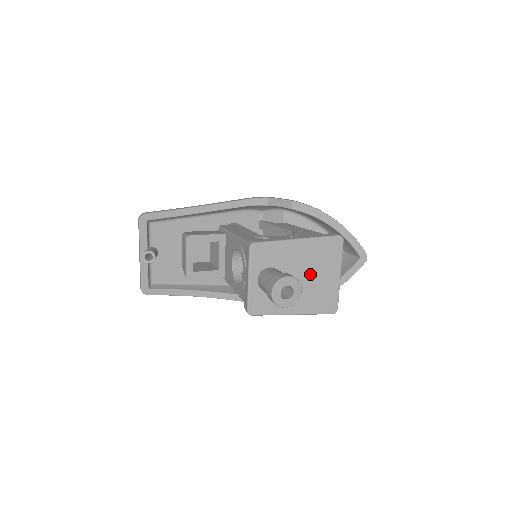
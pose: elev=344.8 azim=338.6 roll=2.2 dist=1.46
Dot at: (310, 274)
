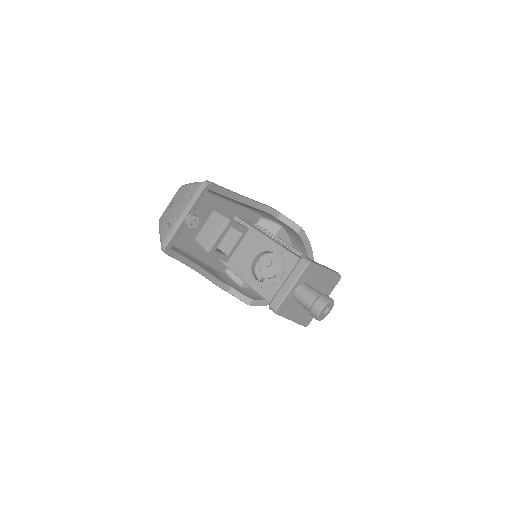
Dot at: occluded
